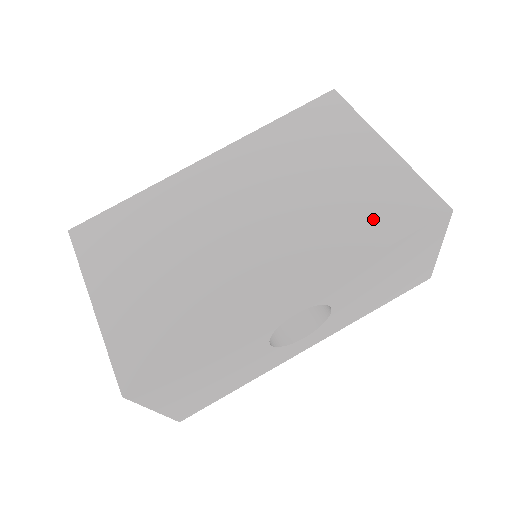
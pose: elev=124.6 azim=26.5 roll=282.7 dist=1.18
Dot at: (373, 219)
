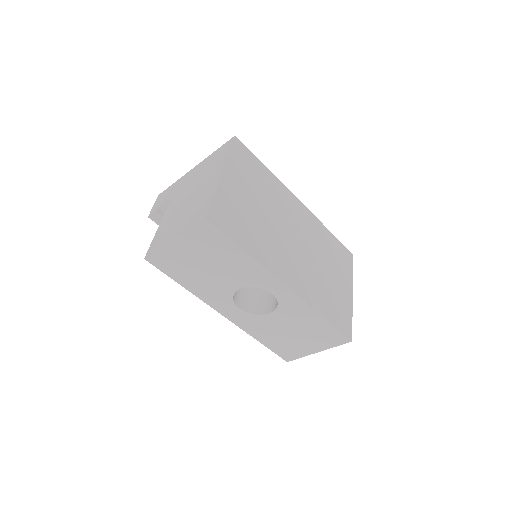
Dot at: (330, 306)
